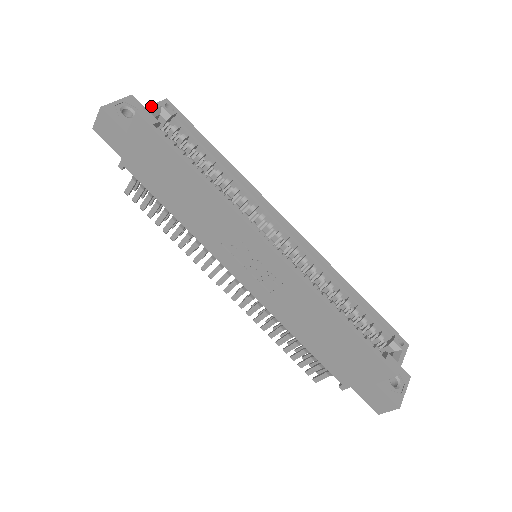
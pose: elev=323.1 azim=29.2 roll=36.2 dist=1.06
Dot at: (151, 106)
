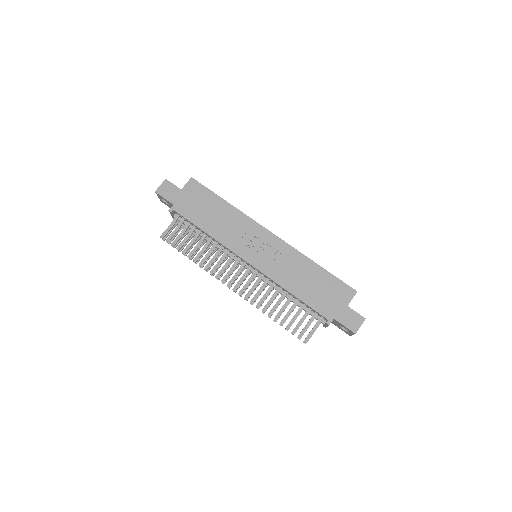
Dot at: occluded
